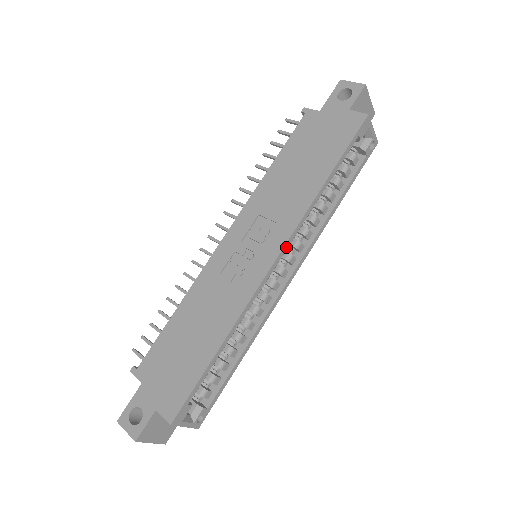
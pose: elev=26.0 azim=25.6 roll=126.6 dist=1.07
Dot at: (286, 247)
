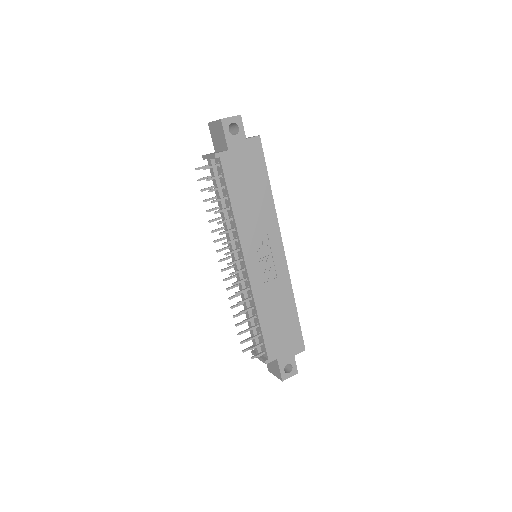
Dot at: (280, 239)
